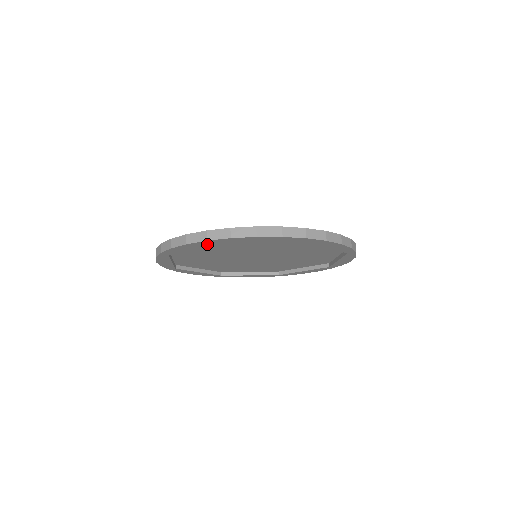
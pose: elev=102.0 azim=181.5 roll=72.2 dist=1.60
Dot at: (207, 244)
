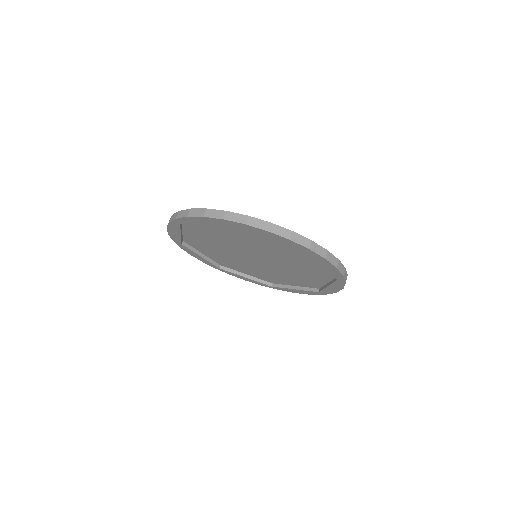
Dot at: (178, 228)
